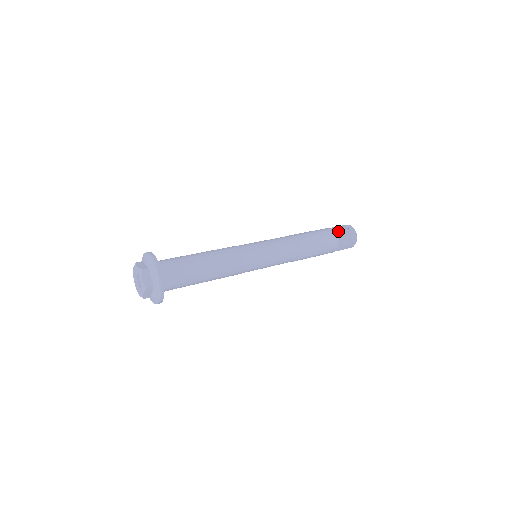
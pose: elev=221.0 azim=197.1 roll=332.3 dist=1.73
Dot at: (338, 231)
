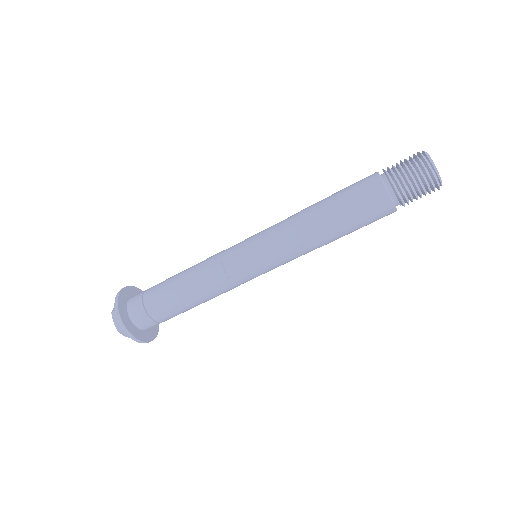
Dot at: occluded
